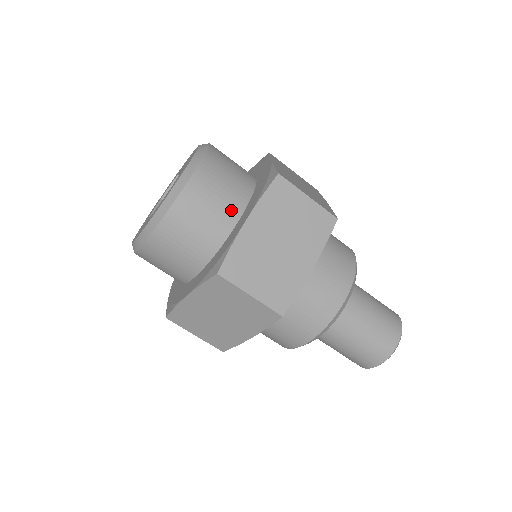
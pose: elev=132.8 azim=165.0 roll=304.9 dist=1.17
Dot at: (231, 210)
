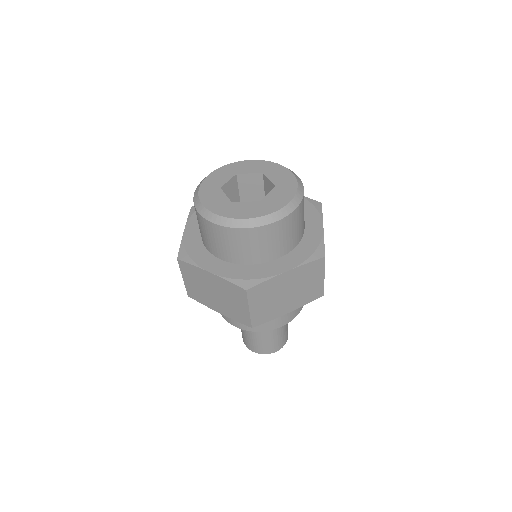
Dot at: (281, 250)
